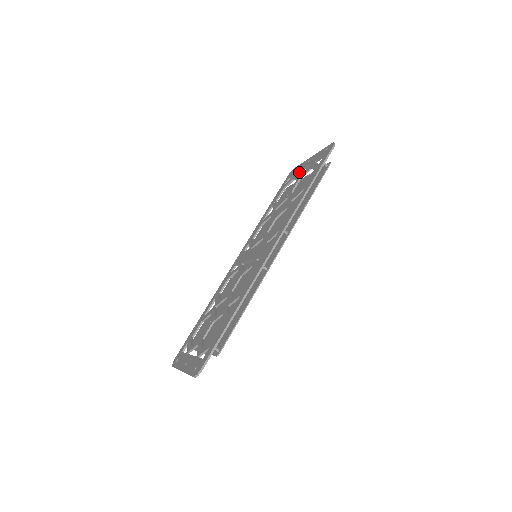
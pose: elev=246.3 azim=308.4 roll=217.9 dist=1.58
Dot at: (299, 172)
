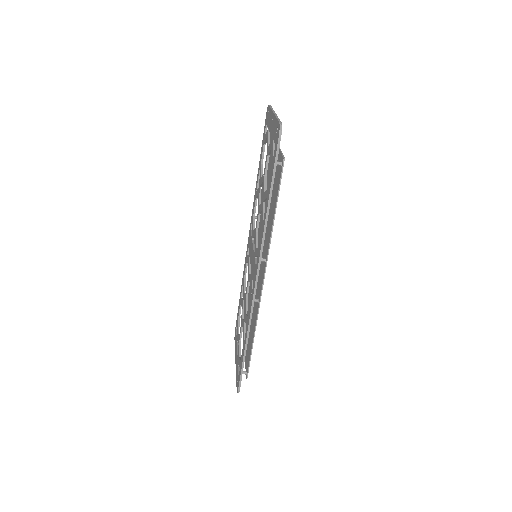
Dot at: occluded
